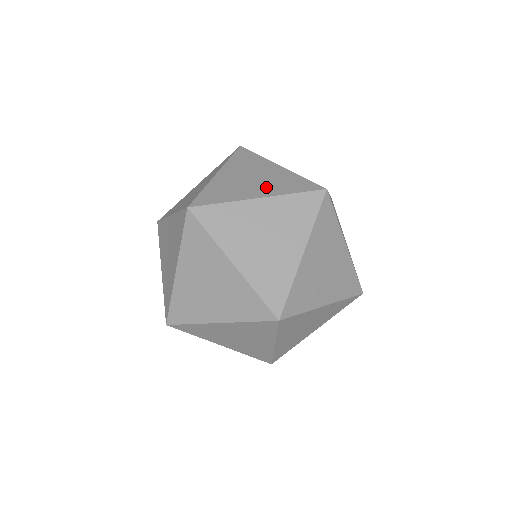
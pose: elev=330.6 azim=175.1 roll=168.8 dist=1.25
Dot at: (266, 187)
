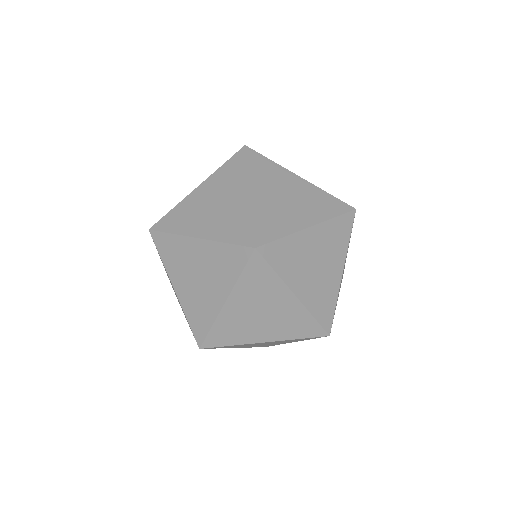
Dot at: (213, 224)
